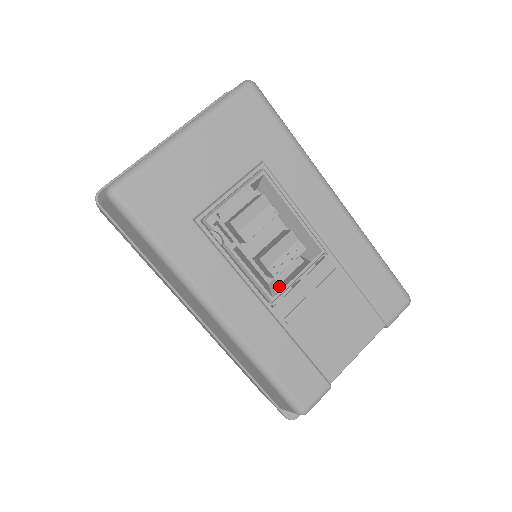
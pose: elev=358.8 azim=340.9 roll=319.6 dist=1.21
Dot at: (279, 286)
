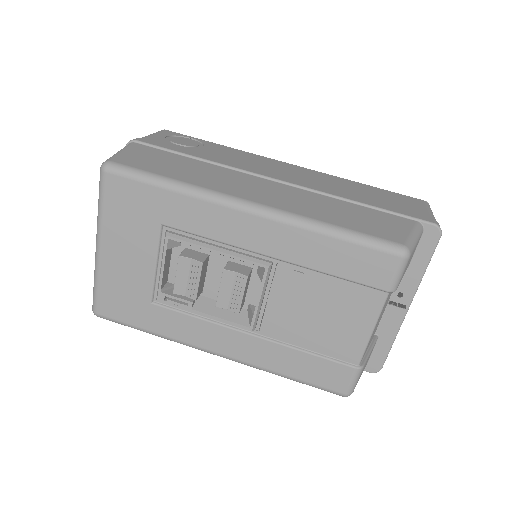
Dot at: (251, 314)
